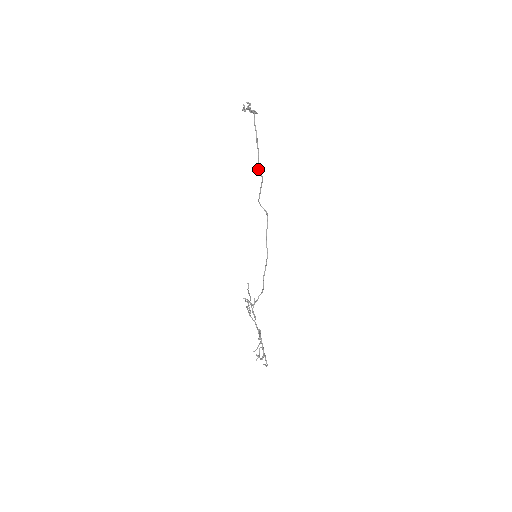
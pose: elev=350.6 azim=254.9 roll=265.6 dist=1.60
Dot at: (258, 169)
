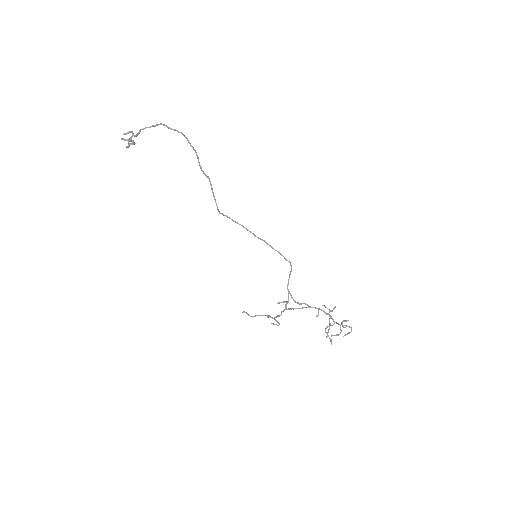
Dot at: occluded
